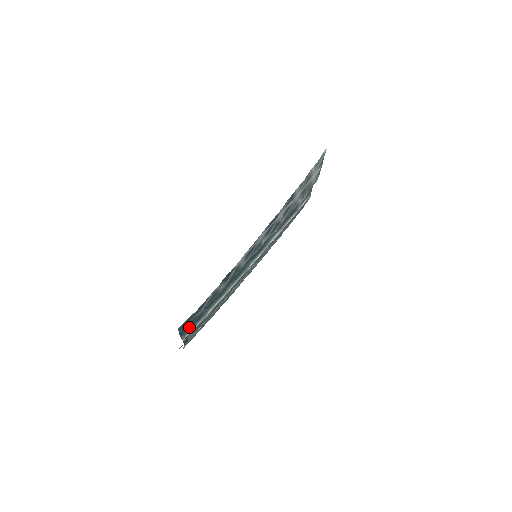
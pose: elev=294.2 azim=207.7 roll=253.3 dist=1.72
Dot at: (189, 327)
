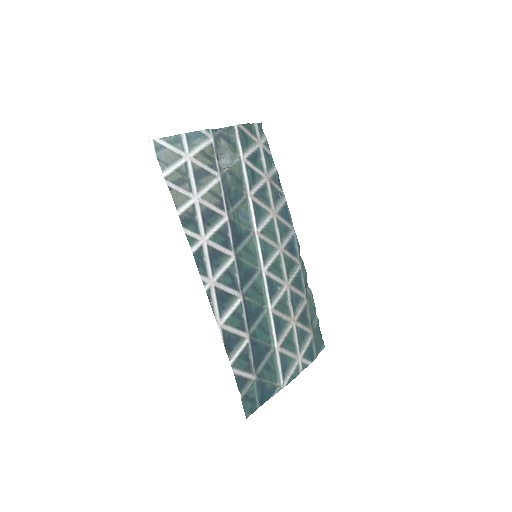
Dot at: (270, 383)
